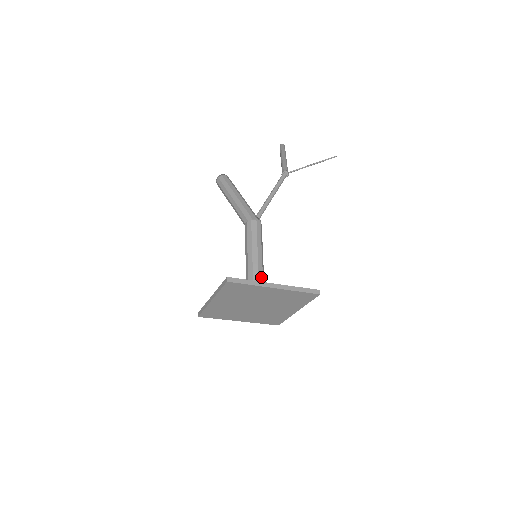
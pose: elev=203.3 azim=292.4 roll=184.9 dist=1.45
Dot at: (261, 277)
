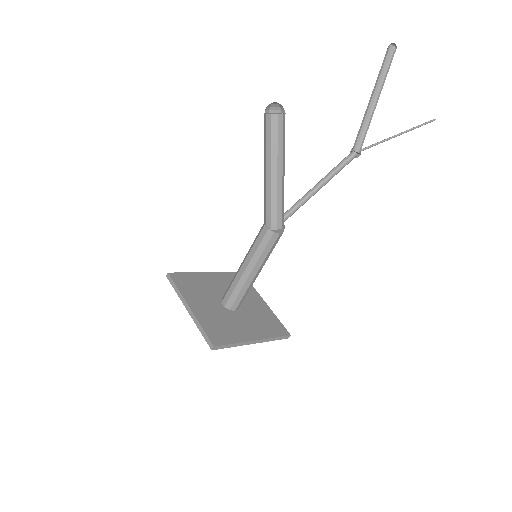
Dot at: (248, 291)
